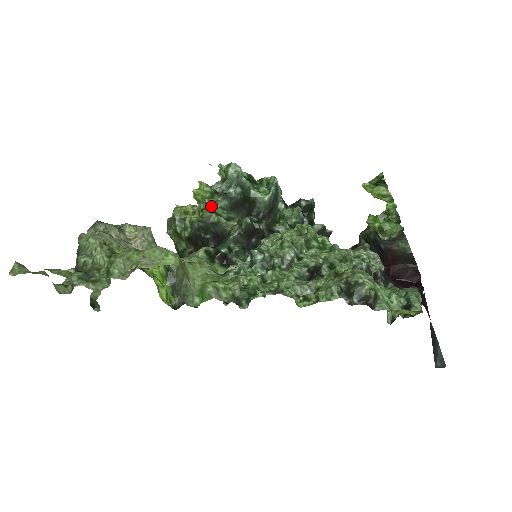
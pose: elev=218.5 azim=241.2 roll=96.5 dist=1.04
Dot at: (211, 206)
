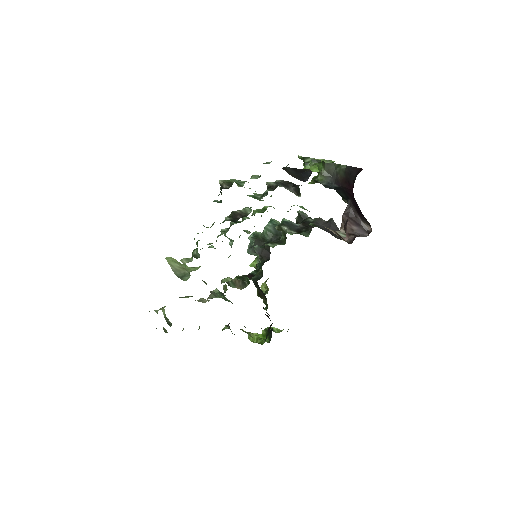
Dot at: (256, 264)
